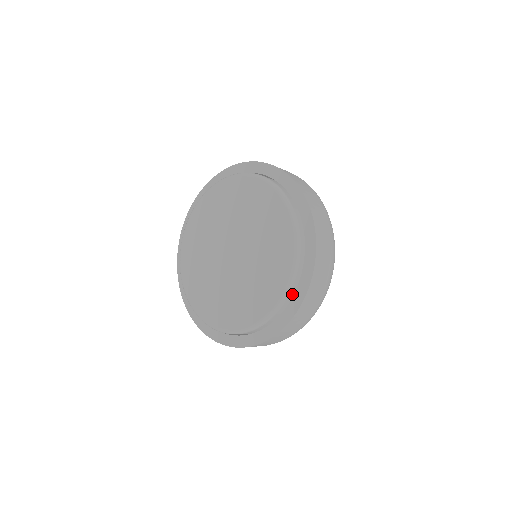
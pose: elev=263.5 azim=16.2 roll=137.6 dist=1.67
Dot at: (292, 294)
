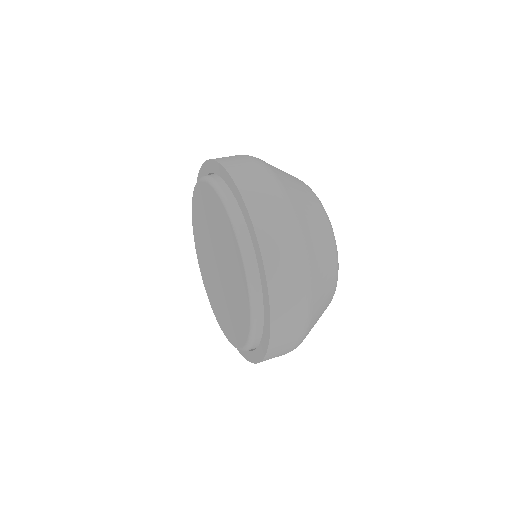
Dot at: (245, 224)
